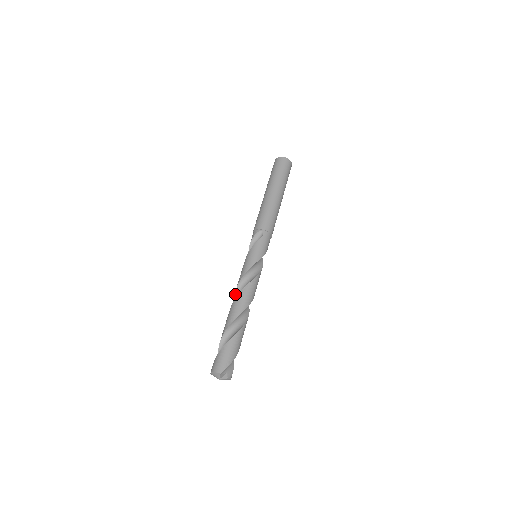
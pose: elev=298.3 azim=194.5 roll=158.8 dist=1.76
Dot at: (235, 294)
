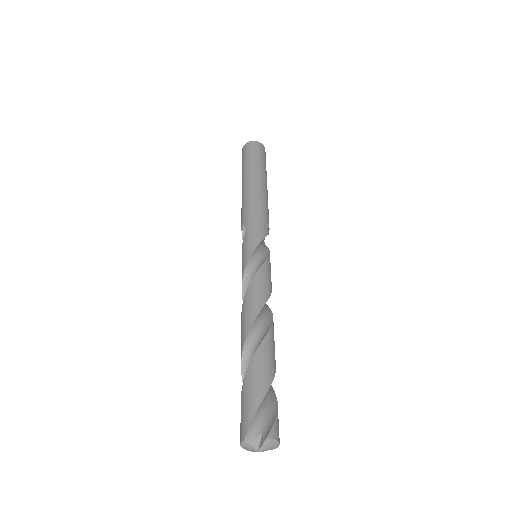
Dot at: occluded
